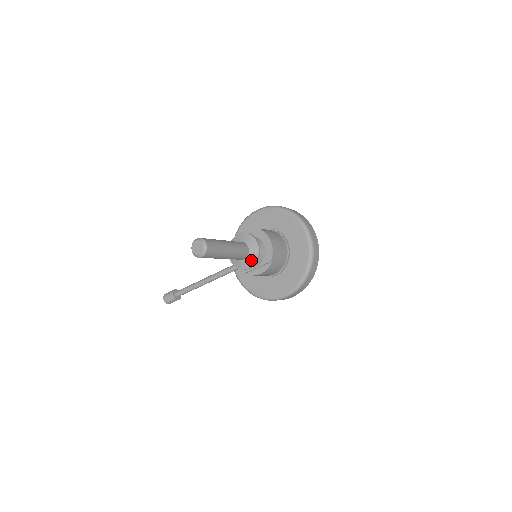
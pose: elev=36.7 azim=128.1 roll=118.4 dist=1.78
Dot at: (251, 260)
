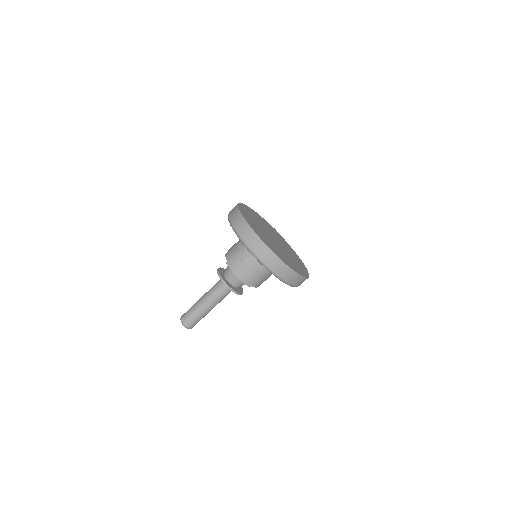
Dot at: occluded
